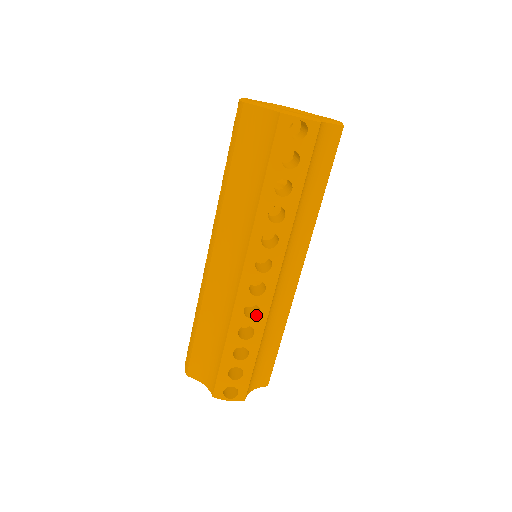
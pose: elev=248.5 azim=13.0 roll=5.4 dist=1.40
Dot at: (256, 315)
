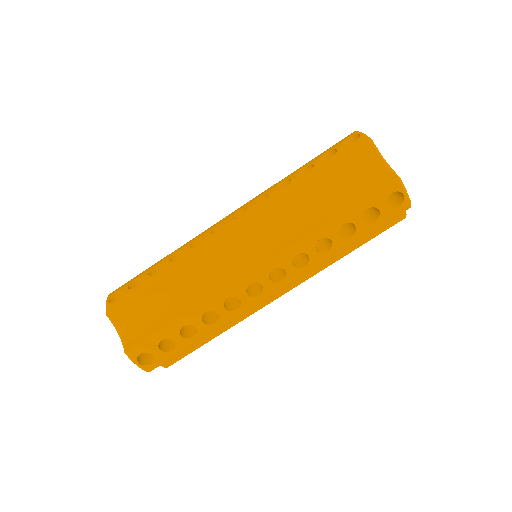
Dot at: (231, 309)
